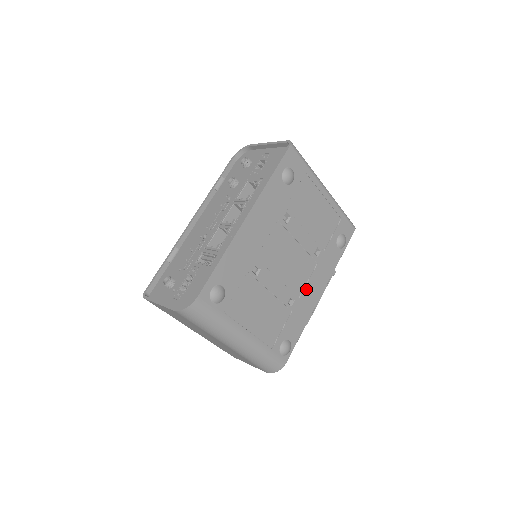
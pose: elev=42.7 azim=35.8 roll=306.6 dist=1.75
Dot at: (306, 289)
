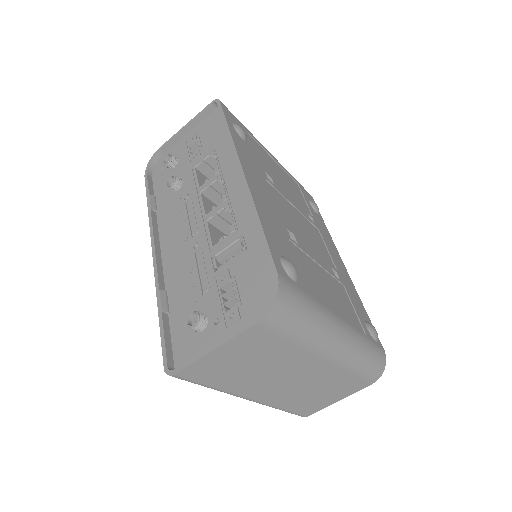
Dot at: (333, 259)
